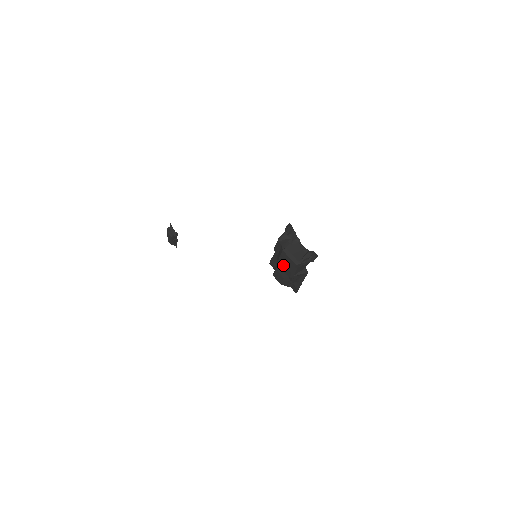
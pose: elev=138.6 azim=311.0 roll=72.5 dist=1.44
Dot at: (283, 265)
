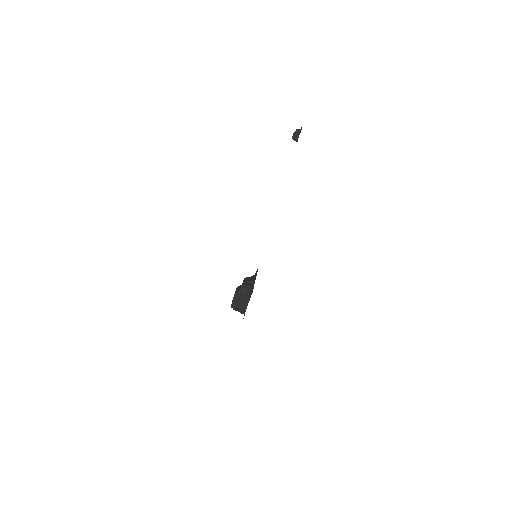
Dot at: occluded
